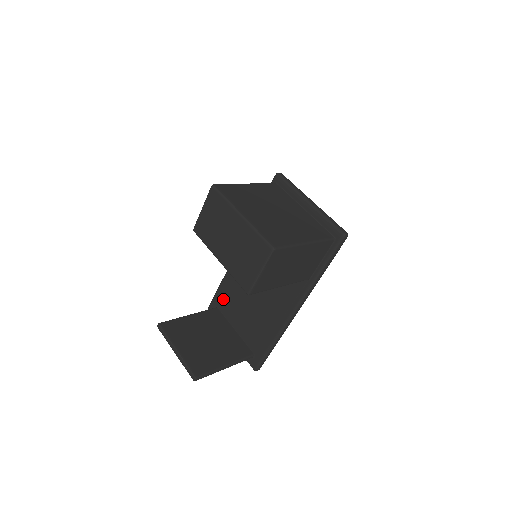
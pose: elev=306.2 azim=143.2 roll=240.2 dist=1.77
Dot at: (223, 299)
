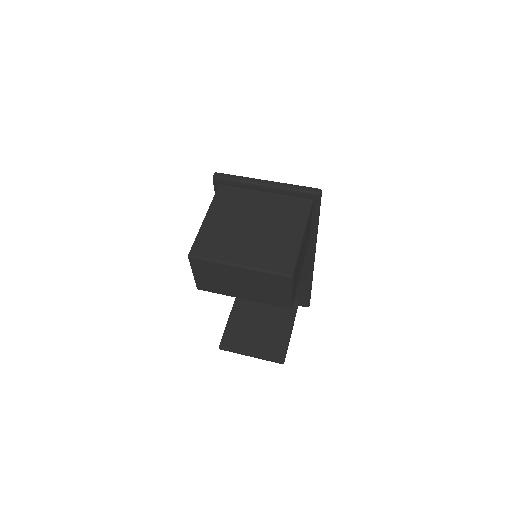
Dot at: occluded
